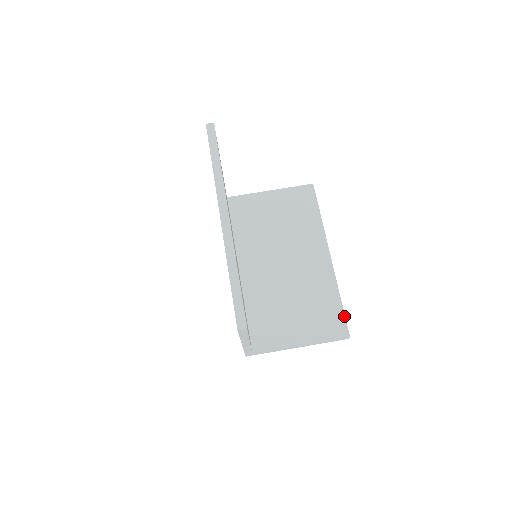
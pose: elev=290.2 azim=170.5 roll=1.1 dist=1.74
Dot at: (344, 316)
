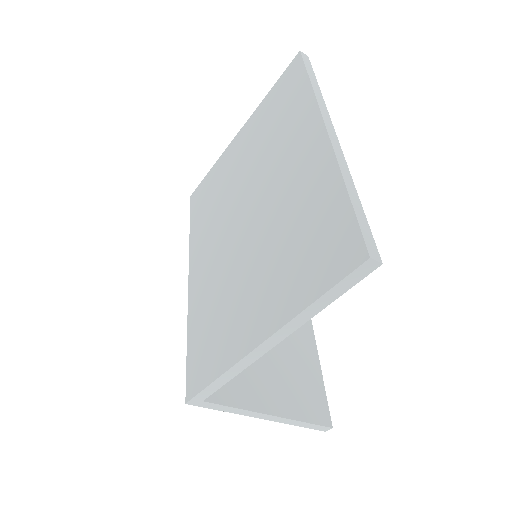
Dot at: (325, 395)
